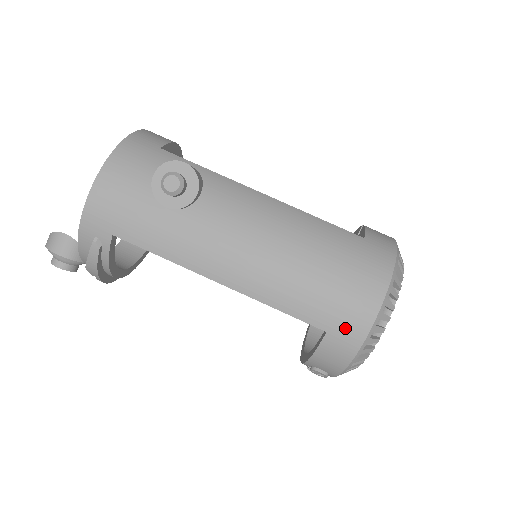
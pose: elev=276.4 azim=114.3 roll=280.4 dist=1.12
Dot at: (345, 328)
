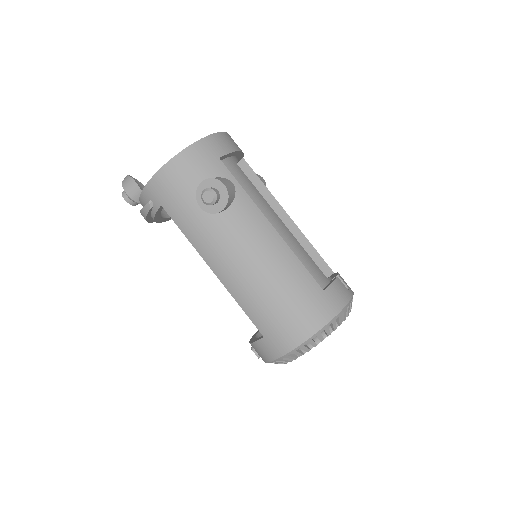
Dot at: (276, 342)
